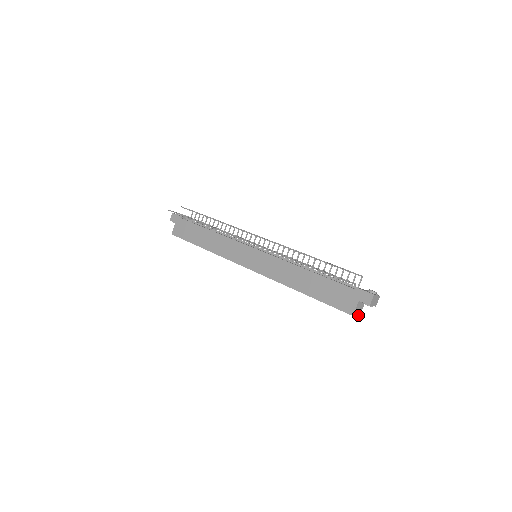
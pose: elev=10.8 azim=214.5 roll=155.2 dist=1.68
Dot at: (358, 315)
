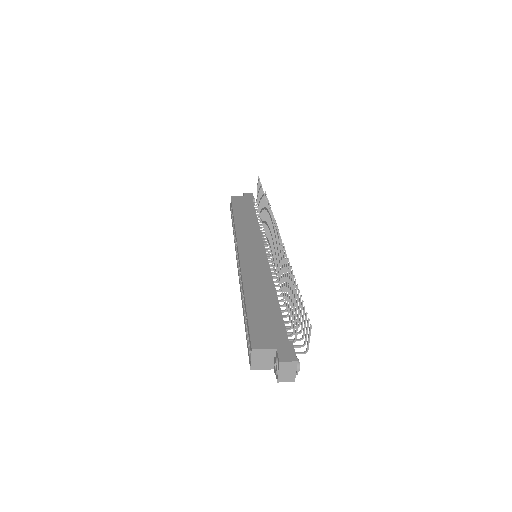
Dot at: (253, 364)
